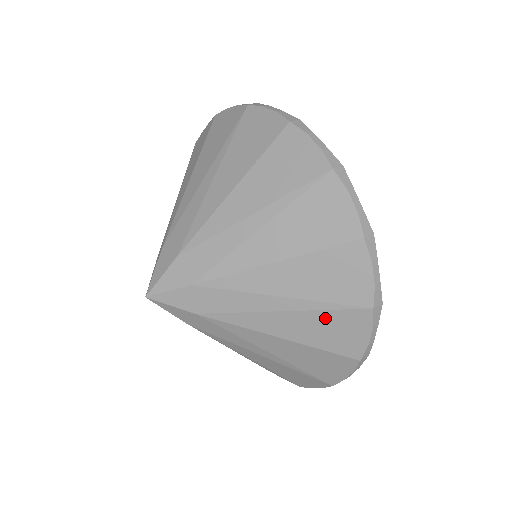
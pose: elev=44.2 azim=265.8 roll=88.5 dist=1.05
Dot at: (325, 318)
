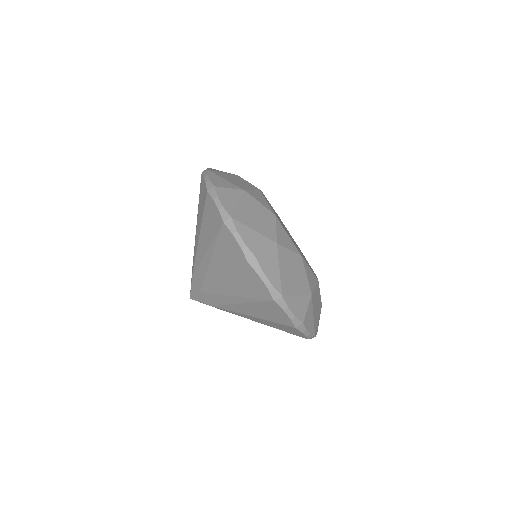
Dot at: (220, 248)
